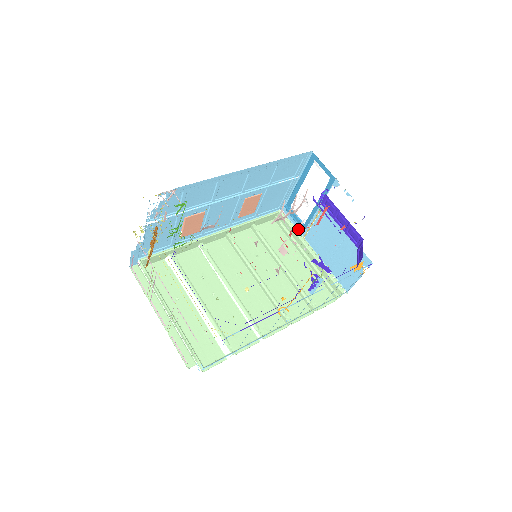
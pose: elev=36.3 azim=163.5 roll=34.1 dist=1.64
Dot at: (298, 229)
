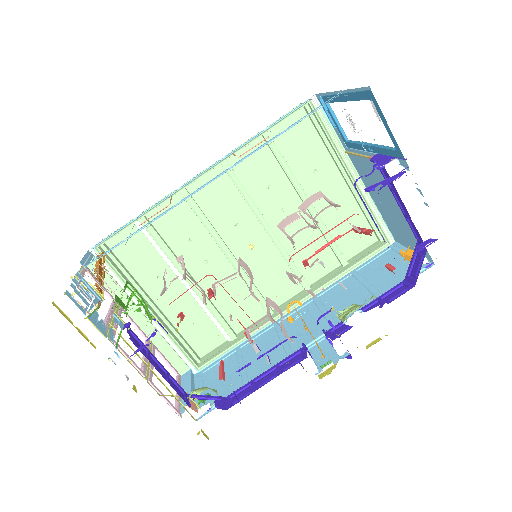
Dot at: (338, 136)
